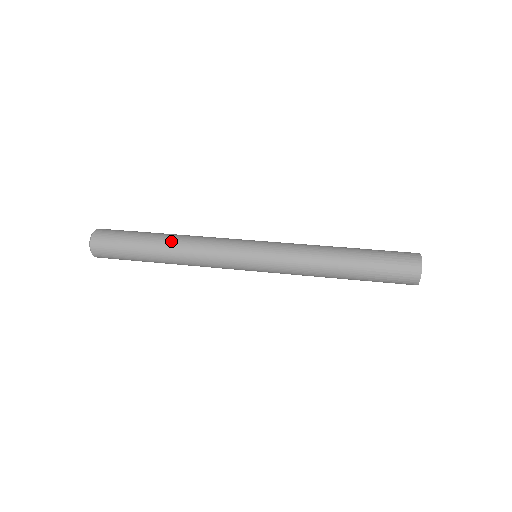
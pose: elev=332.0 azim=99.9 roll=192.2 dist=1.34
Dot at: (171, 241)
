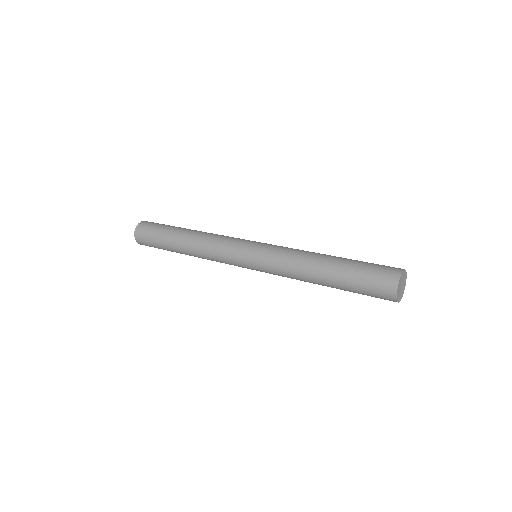
Dot at: (195, 231)
